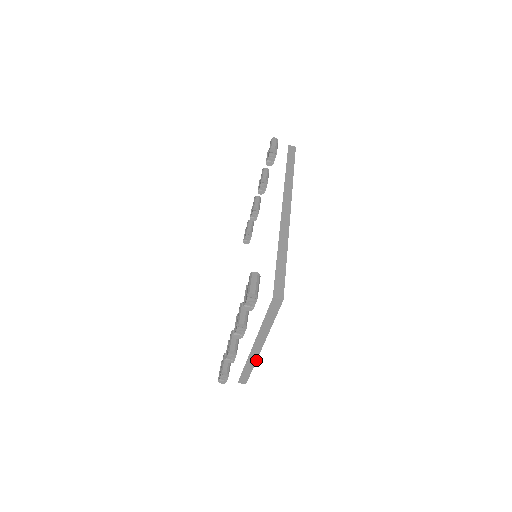
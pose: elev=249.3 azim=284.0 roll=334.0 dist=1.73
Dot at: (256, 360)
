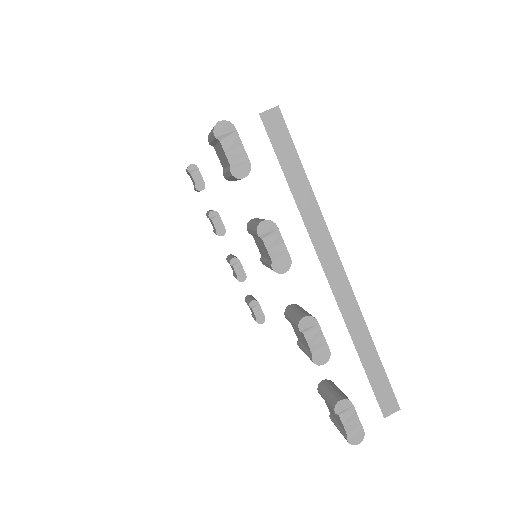
Dot at: (361, 316)
